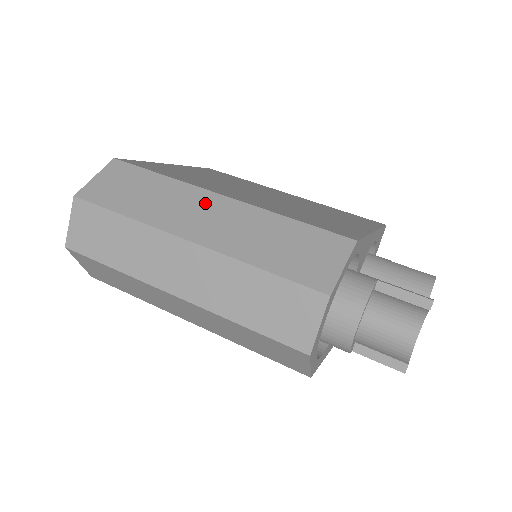
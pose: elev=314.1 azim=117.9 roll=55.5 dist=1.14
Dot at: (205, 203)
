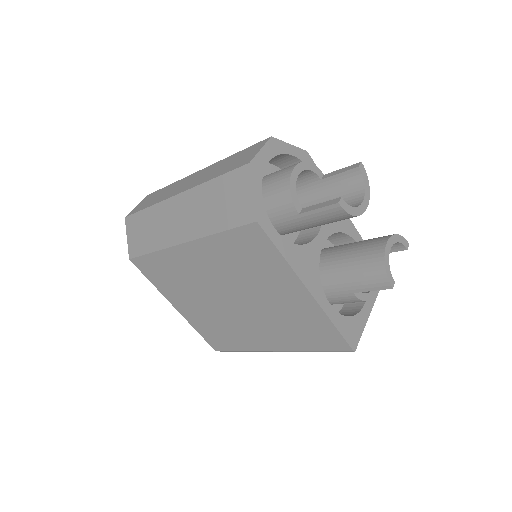
Dot at: occluded
